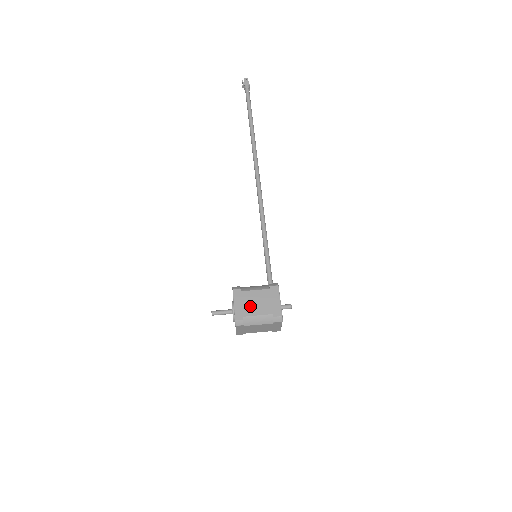
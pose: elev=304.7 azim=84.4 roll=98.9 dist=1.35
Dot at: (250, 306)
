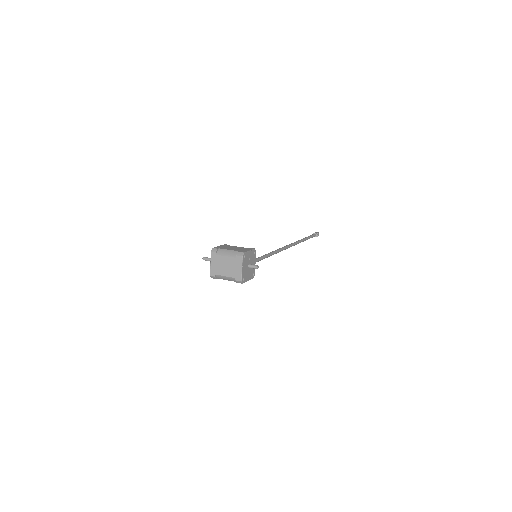
Dot at: (228, 248)
